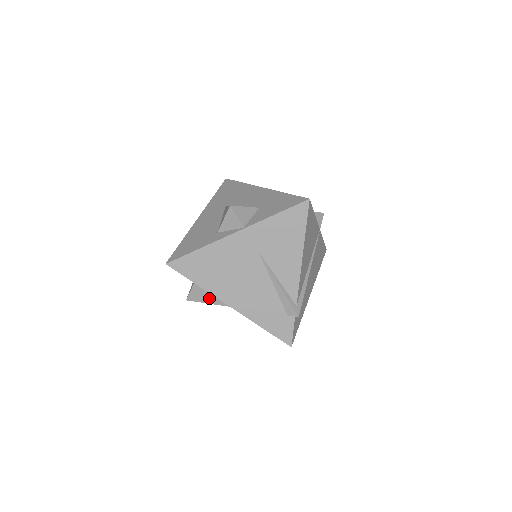
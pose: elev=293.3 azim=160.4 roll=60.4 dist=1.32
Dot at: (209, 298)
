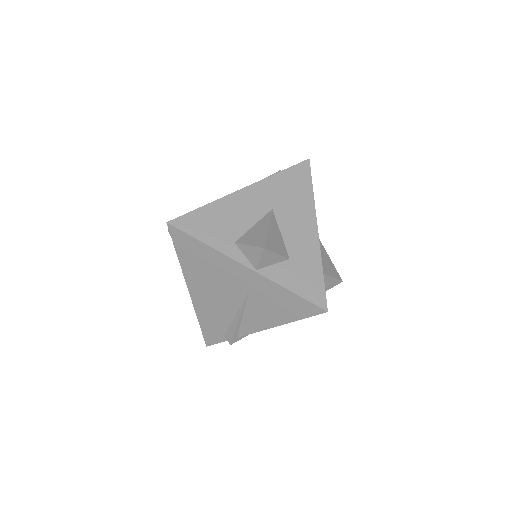
Dot at: occluded
